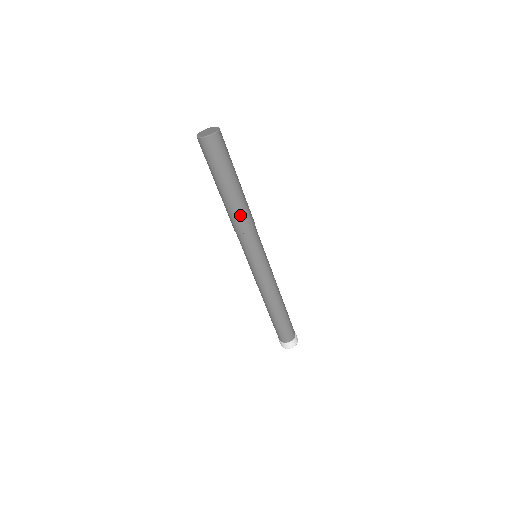
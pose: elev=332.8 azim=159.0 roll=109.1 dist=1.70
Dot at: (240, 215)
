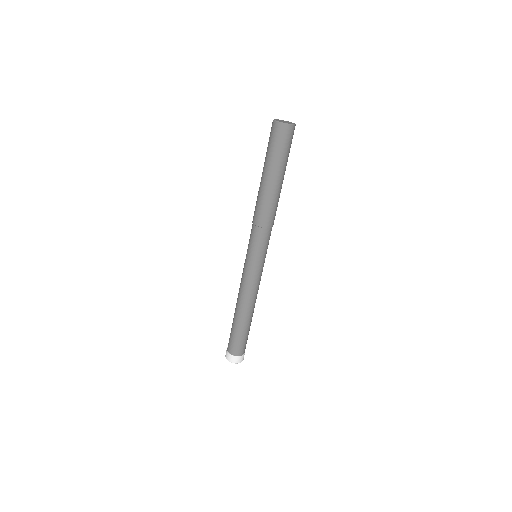
Dot at: (276, 208)
